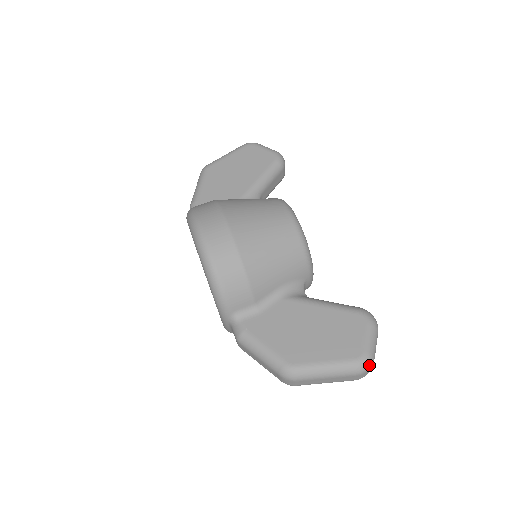
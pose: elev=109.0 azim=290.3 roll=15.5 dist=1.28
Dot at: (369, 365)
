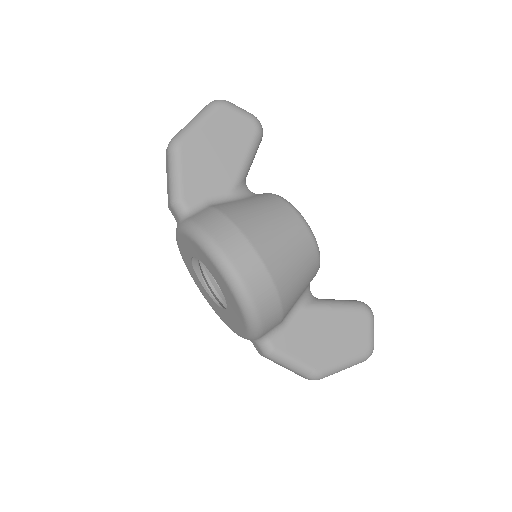
Dot at: occluded
